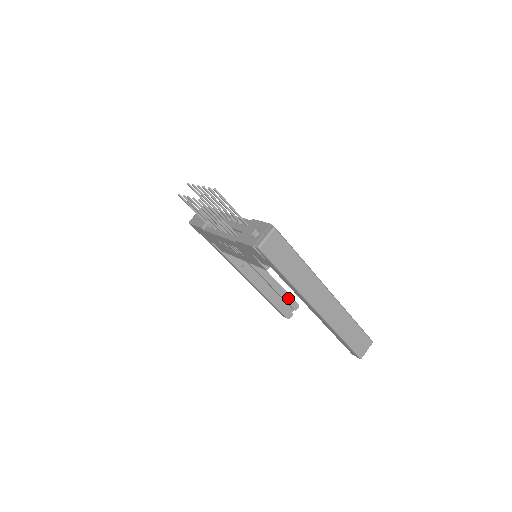
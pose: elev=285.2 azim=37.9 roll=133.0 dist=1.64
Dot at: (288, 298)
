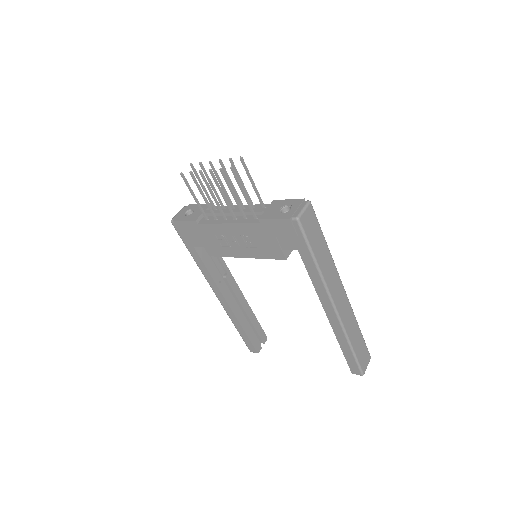
Dot at: (258, 327)
